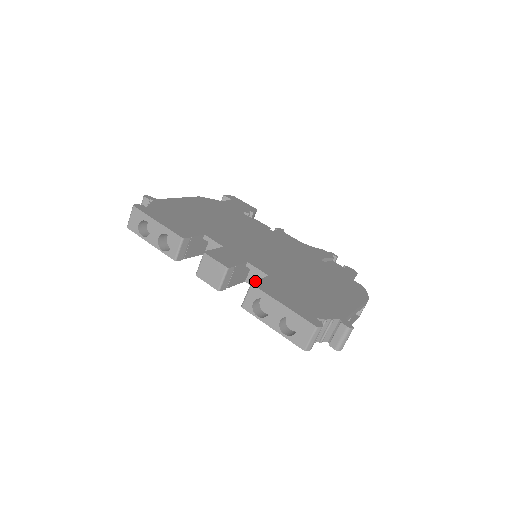
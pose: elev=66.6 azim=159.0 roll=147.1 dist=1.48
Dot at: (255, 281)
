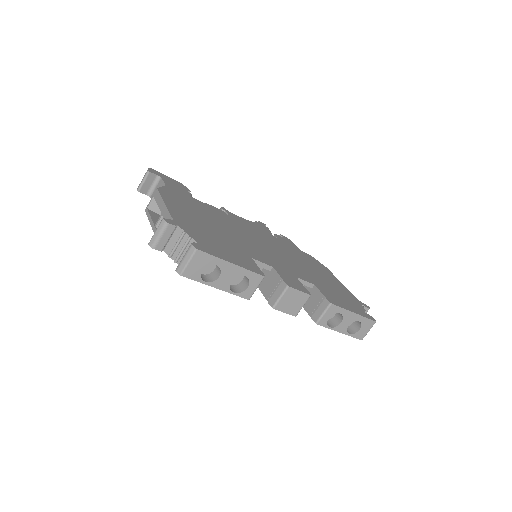
Dot at: (327, 299)
